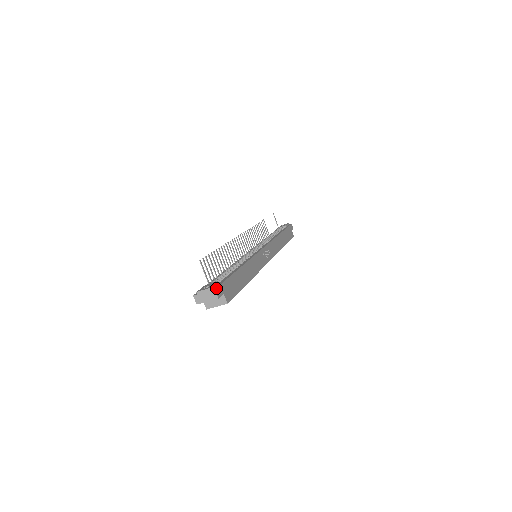
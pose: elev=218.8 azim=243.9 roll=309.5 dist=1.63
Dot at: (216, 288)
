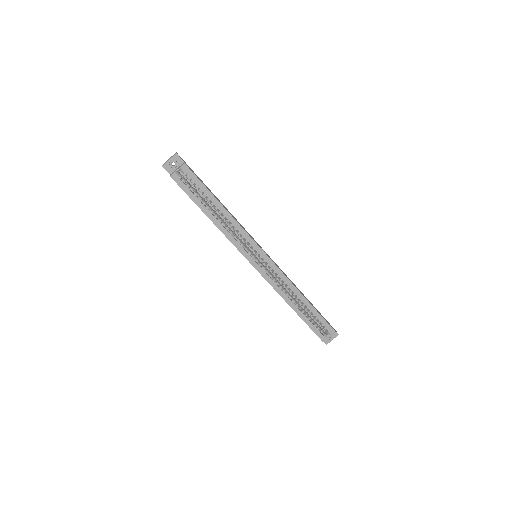
Dot at: occluded
